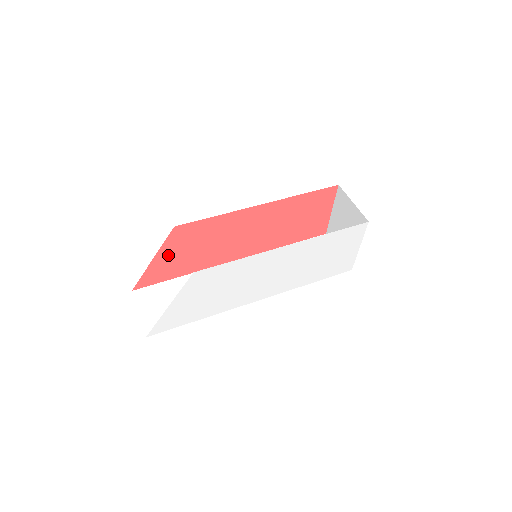
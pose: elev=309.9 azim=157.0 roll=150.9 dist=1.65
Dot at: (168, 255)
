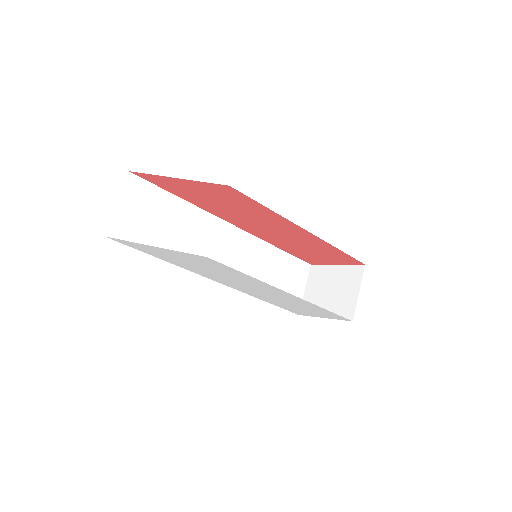
Dot at: (194, 187)
